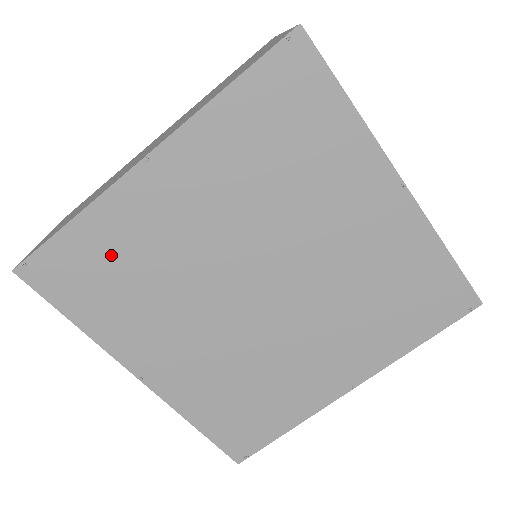
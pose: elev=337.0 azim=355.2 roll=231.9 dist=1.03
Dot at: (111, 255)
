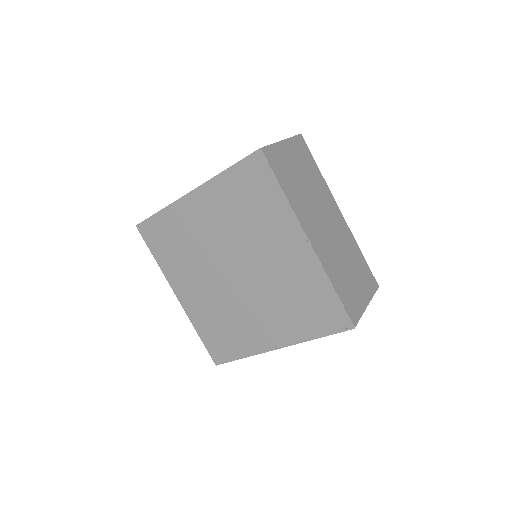
Dot at: (172, 232)
